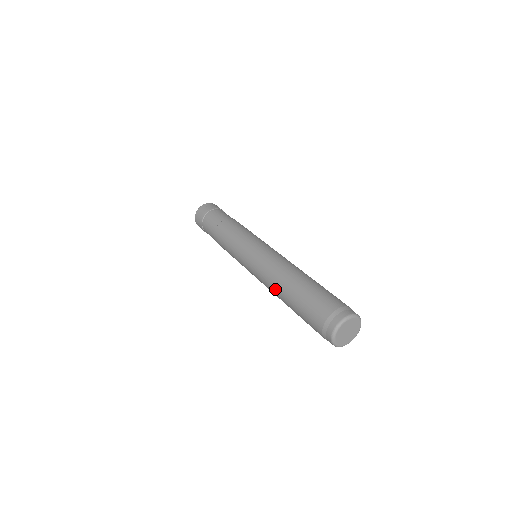
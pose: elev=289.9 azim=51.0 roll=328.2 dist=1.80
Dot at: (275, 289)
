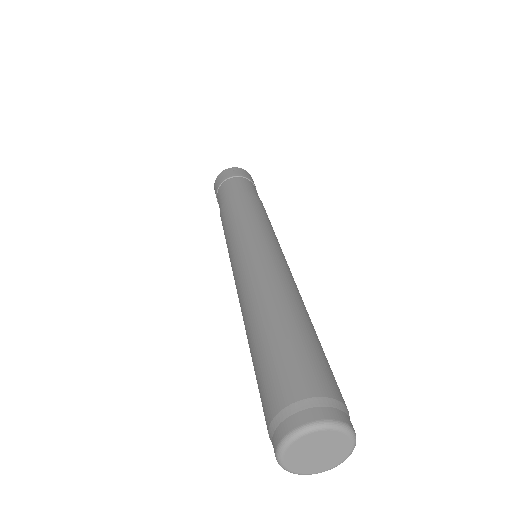
Dot at: (244, 316)
